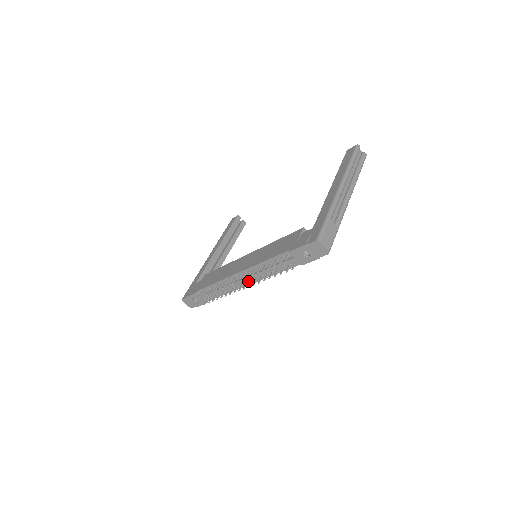
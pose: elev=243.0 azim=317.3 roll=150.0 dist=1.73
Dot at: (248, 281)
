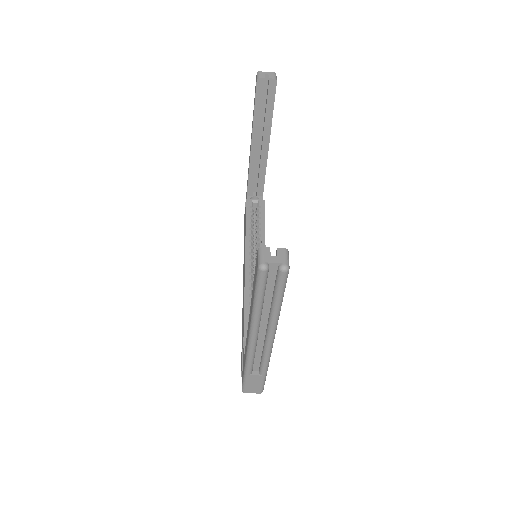
Dot at: occluded
